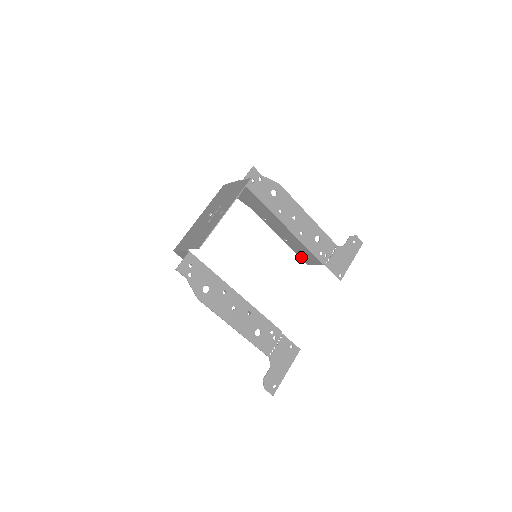
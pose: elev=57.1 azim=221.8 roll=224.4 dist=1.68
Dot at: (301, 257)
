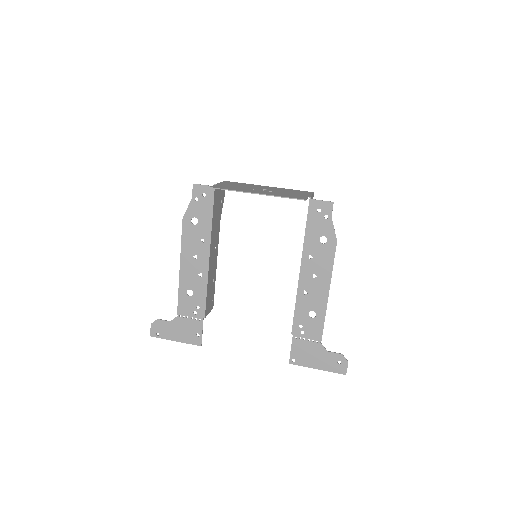
Dot at: occluded
